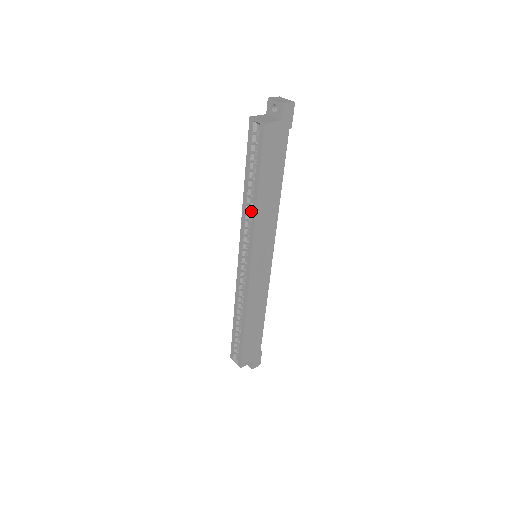
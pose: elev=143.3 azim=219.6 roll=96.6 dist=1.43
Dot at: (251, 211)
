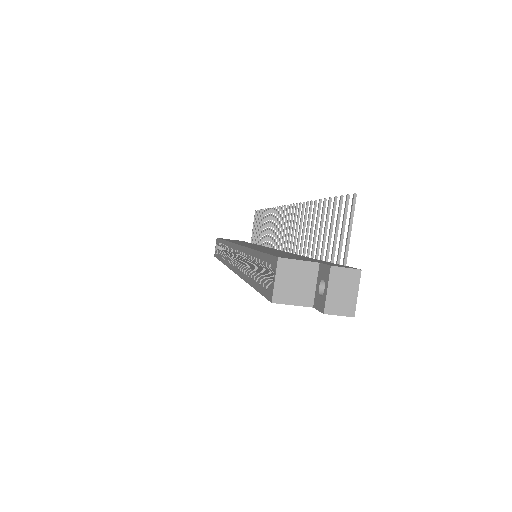
Dot at: occluded
